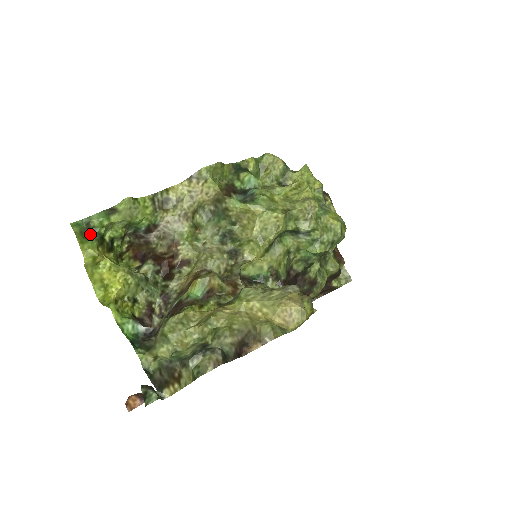
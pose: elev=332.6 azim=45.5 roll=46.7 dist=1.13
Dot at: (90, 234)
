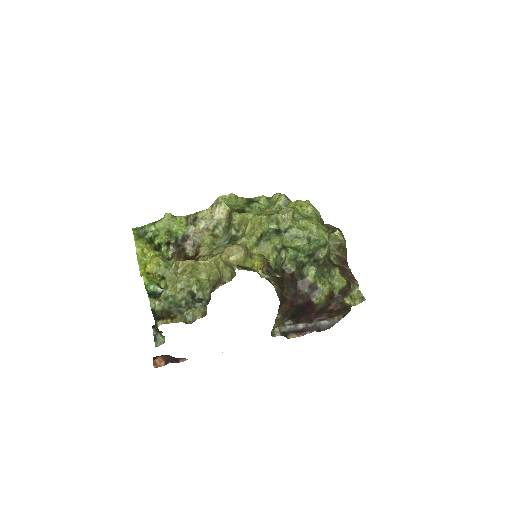
Dot at: (143, 236)
